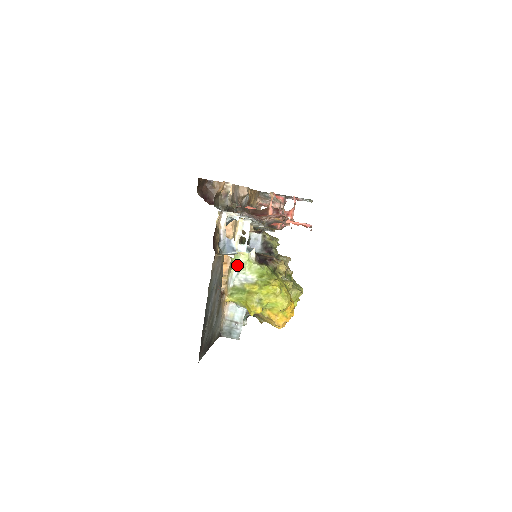
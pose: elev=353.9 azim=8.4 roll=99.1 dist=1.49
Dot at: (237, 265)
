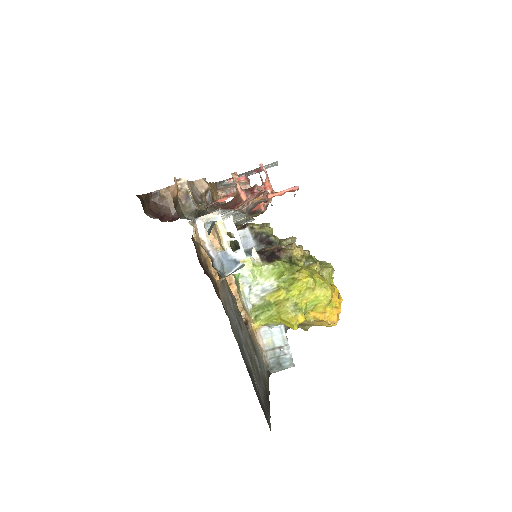
Dot at: (244, 279)
